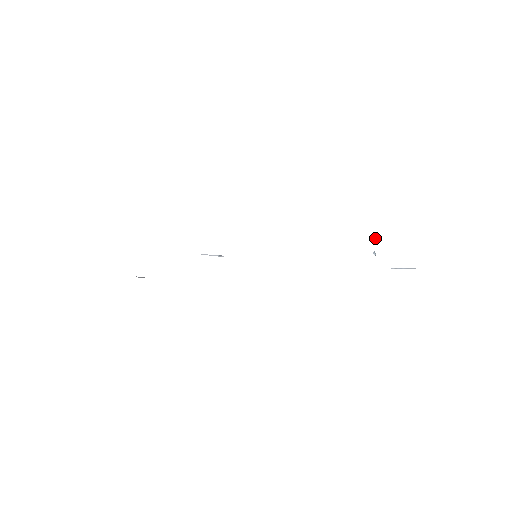
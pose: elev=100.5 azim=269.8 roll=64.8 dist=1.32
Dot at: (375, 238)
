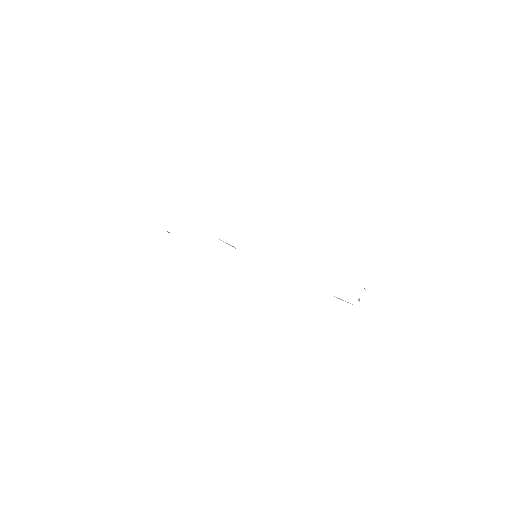
Dot at: (364, 288)
